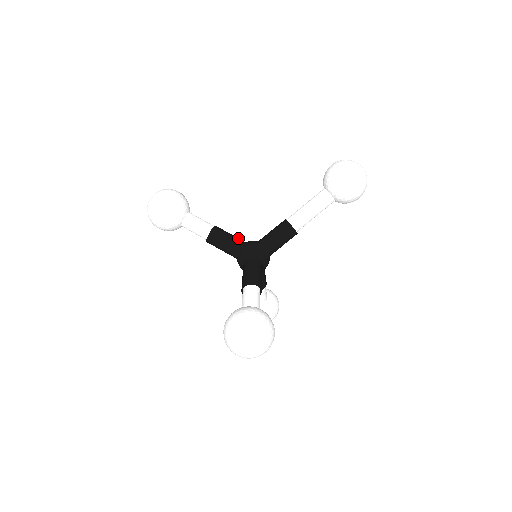
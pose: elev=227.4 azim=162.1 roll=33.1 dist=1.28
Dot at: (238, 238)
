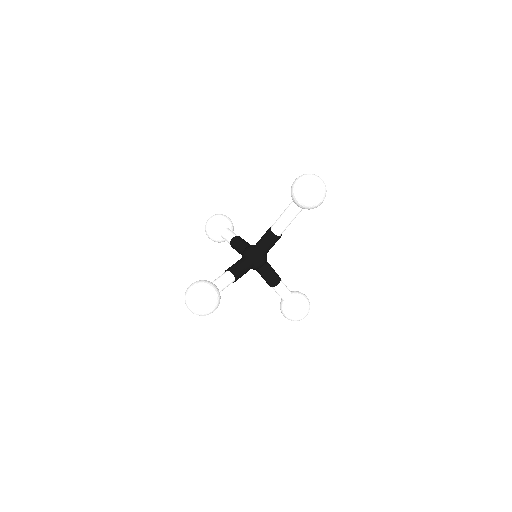
Dot at: (248, 243)
